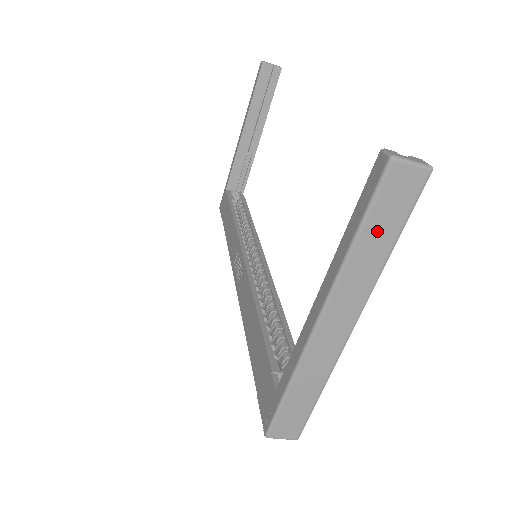
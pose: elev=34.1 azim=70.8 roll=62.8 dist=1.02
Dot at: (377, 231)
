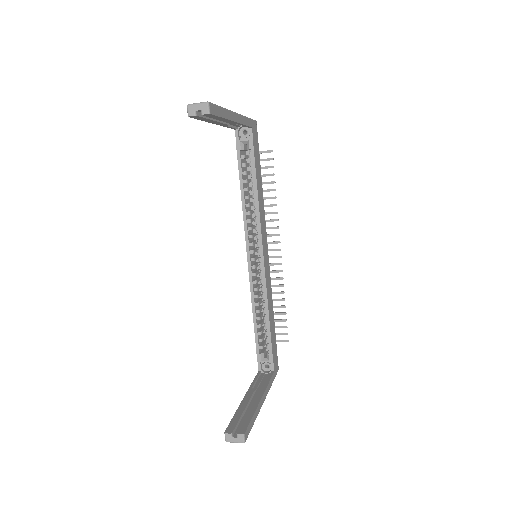
Dot at: occluded
